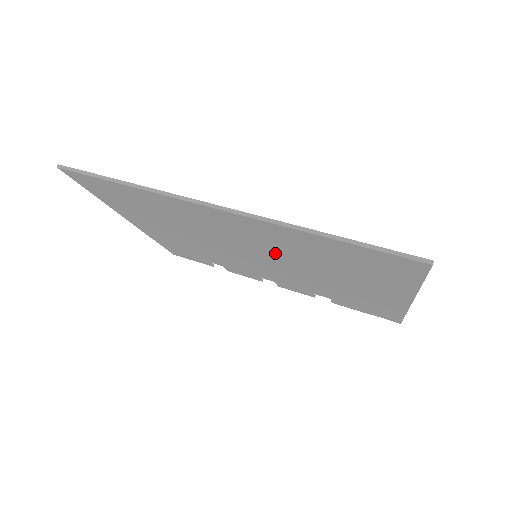
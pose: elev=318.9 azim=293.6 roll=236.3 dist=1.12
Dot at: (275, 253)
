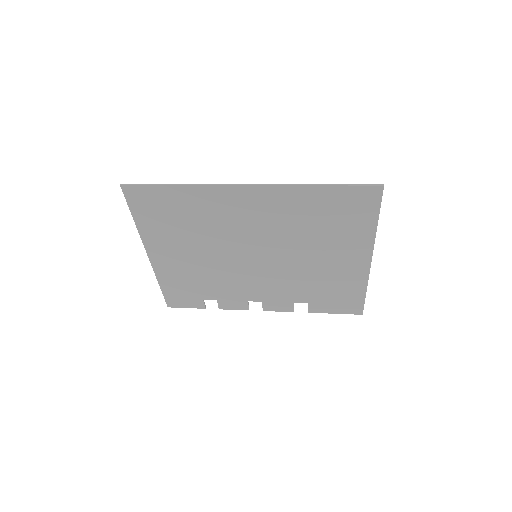
Dot at: (275, 237)
